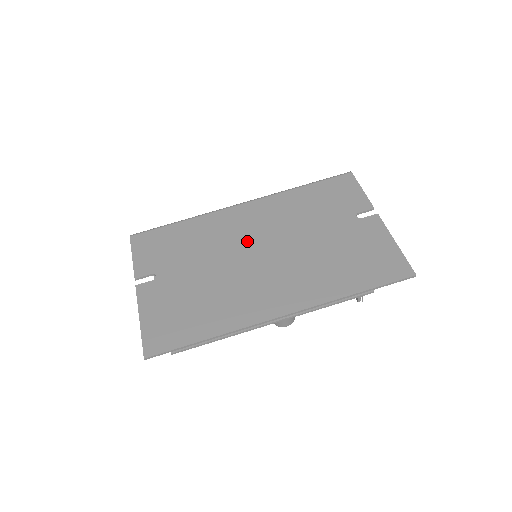
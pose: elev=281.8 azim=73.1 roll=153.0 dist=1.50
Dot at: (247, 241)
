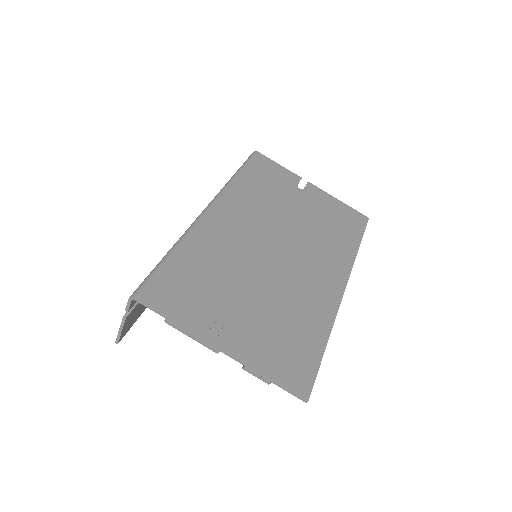
Dot at: (255, 243)
